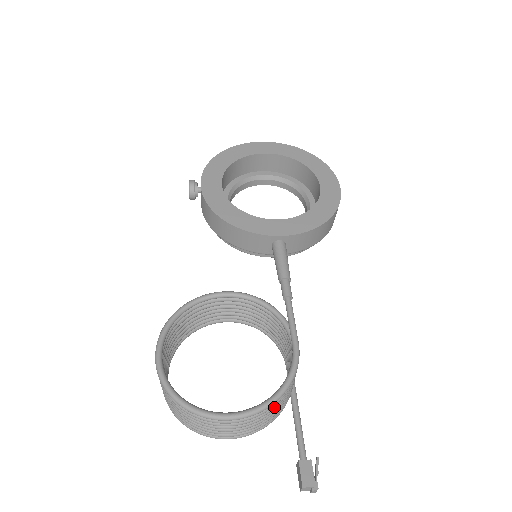
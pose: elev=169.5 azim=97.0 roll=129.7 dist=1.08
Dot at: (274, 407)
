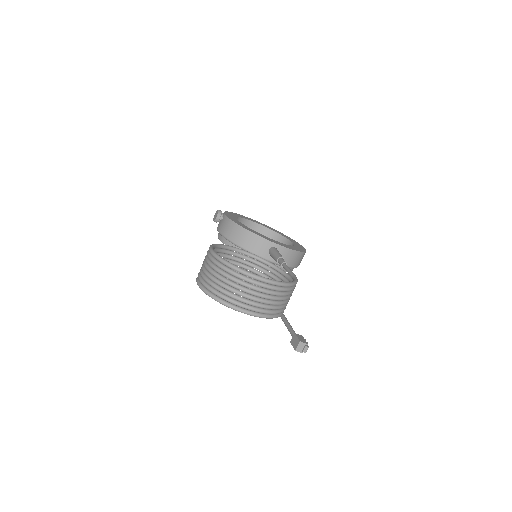
Dot at: (284, 293)
